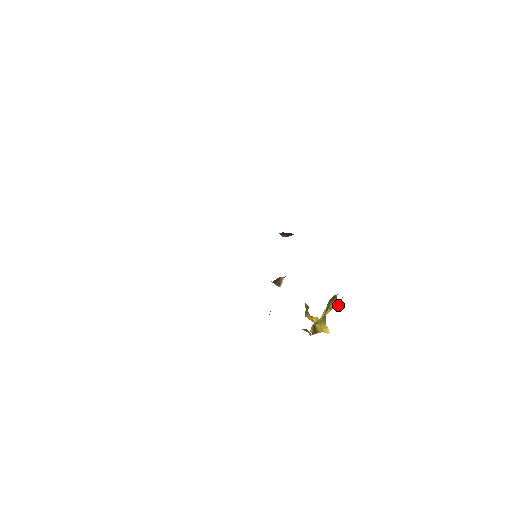
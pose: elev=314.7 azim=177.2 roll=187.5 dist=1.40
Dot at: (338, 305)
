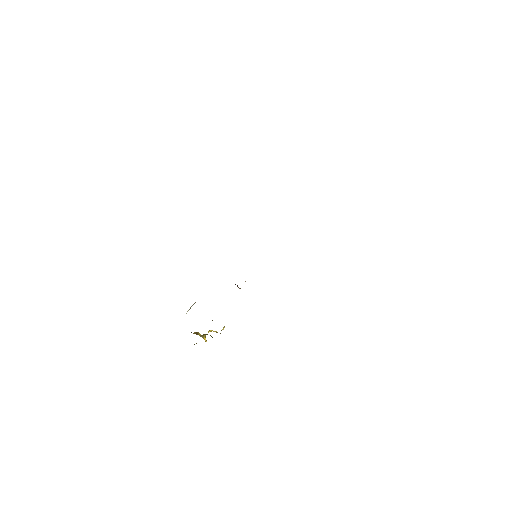
Dot at: occluded
